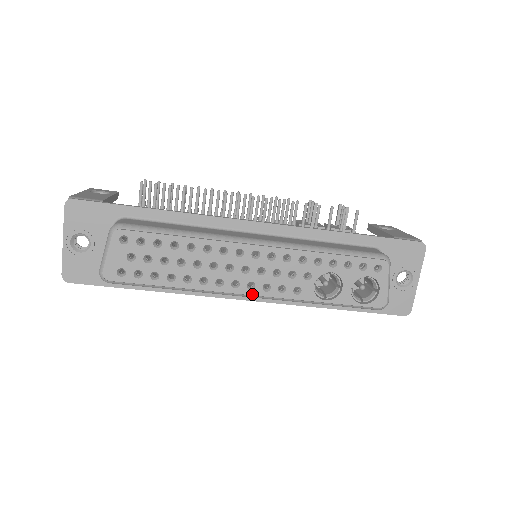
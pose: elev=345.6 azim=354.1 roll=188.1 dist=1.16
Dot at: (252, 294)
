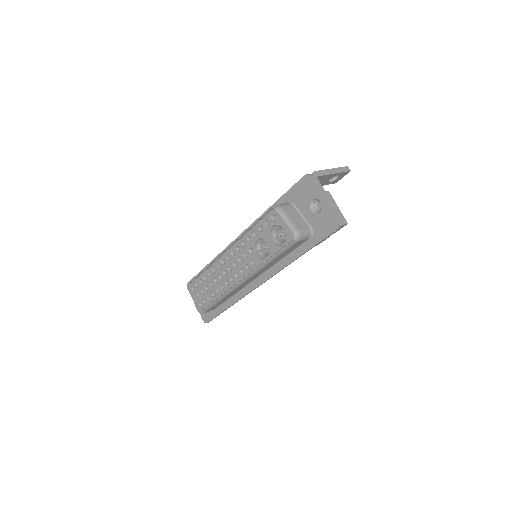
Dot at: (240, 280)
